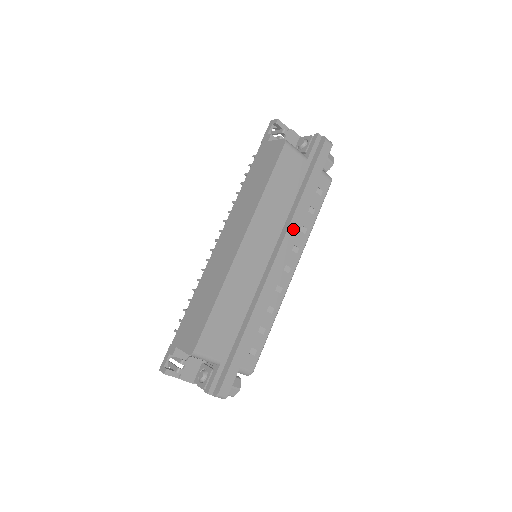
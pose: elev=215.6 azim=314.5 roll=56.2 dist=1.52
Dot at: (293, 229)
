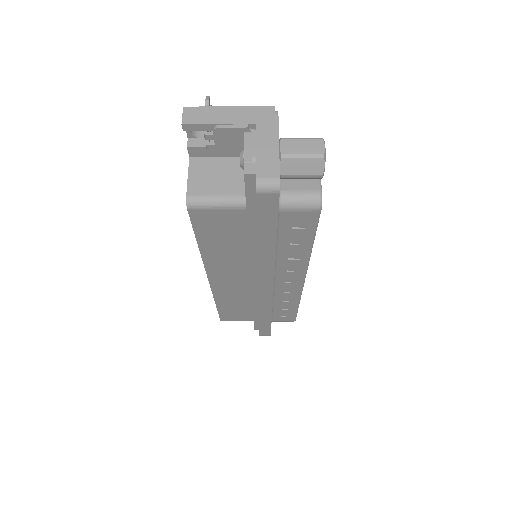
Dot at: (267, 271)
